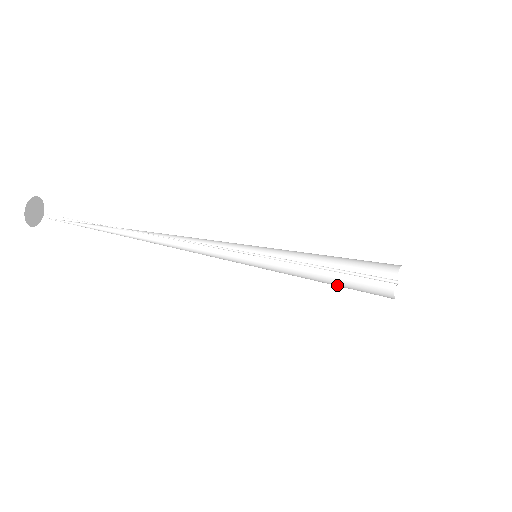
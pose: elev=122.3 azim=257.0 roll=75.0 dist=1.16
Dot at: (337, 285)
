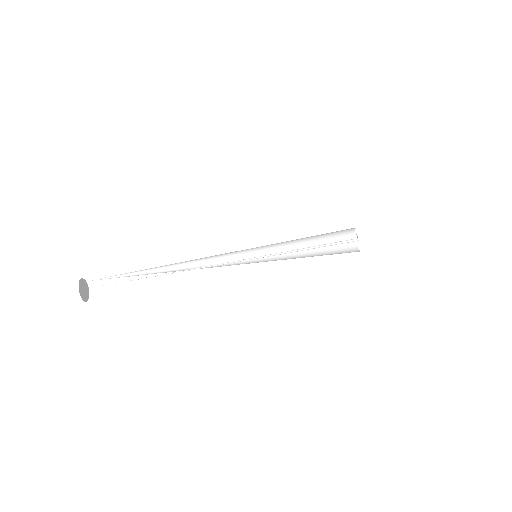
Dot at: (316, 249)
